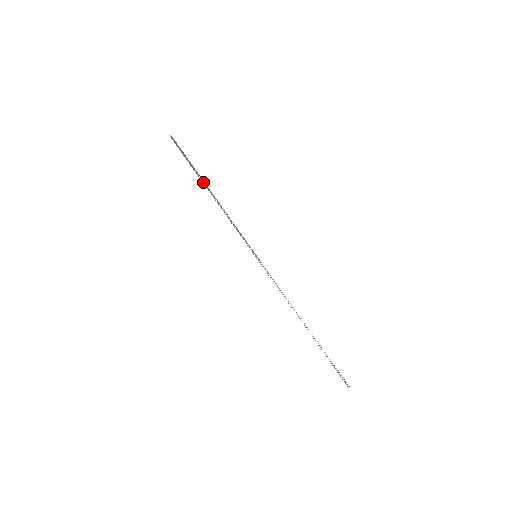
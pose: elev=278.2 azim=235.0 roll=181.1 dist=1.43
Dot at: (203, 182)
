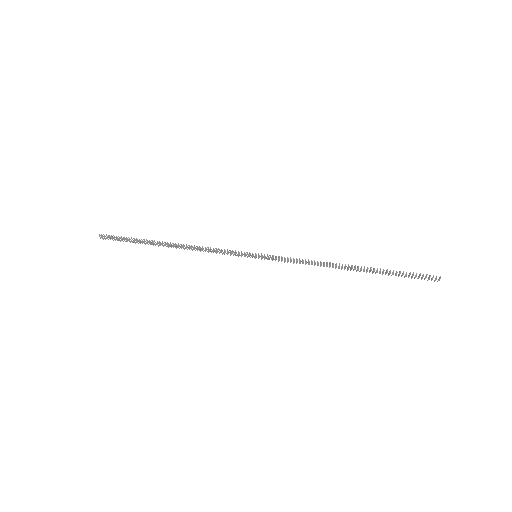
Dot at: occluded
